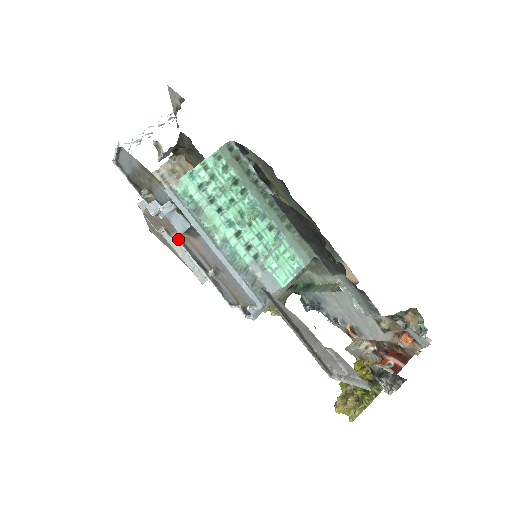
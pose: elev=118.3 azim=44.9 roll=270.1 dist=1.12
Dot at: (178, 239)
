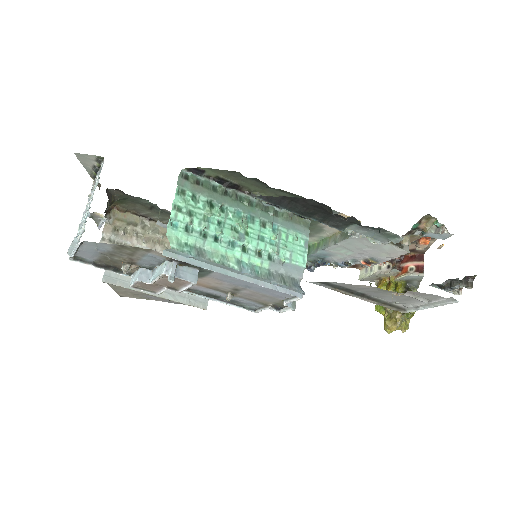
Dot at: occluded
